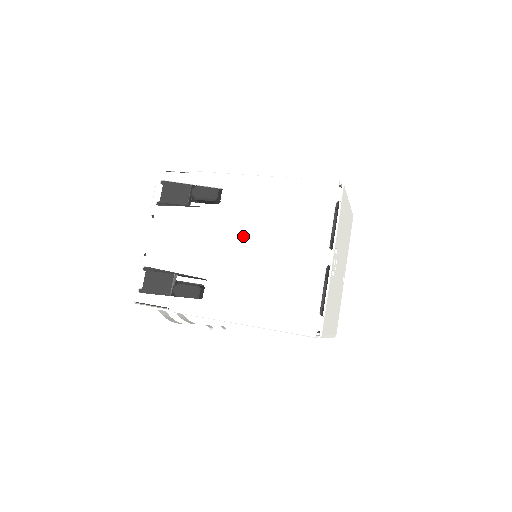
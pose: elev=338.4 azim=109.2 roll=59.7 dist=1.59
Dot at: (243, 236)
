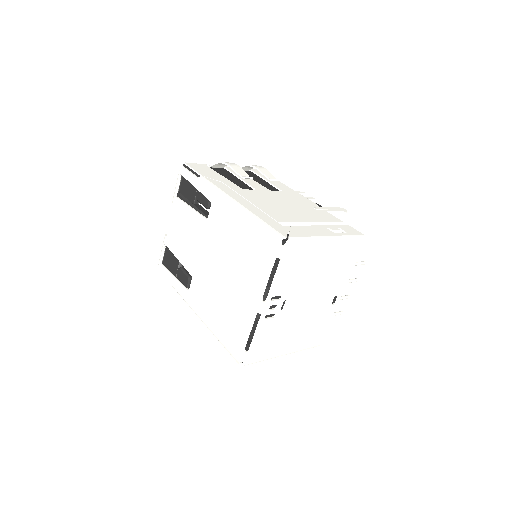
Dot at: (215, 253)
